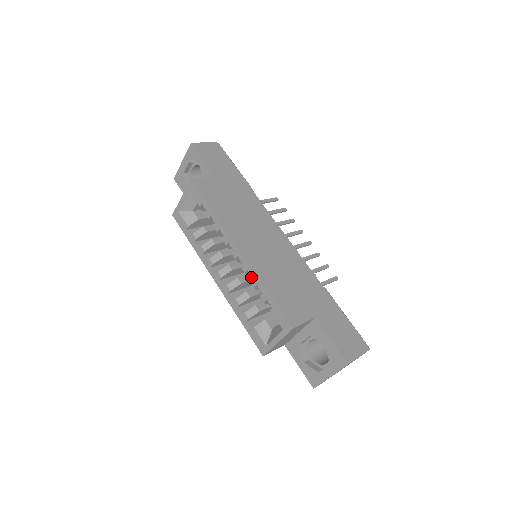
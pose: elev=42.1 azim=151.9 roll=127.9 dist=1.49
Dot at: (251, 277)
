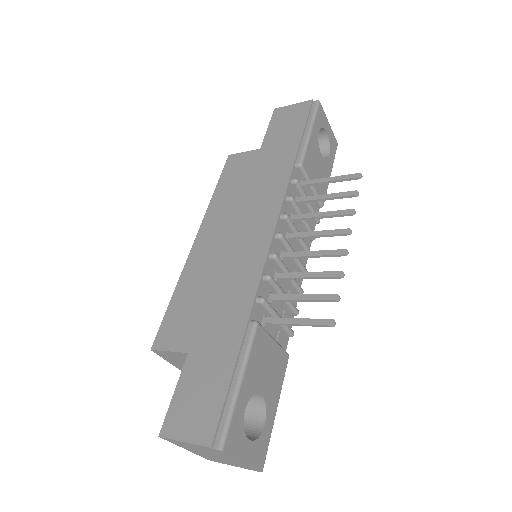
Dot at: occluded
